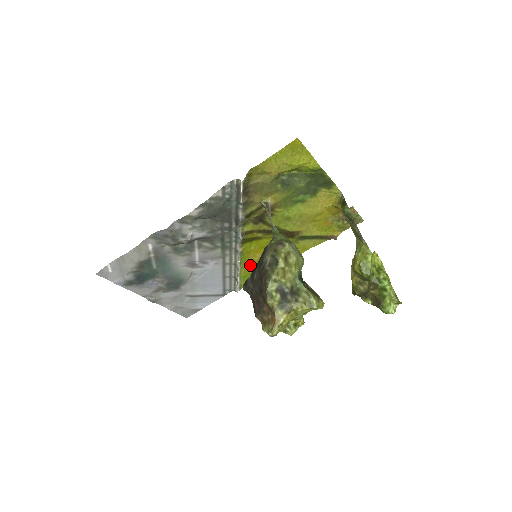
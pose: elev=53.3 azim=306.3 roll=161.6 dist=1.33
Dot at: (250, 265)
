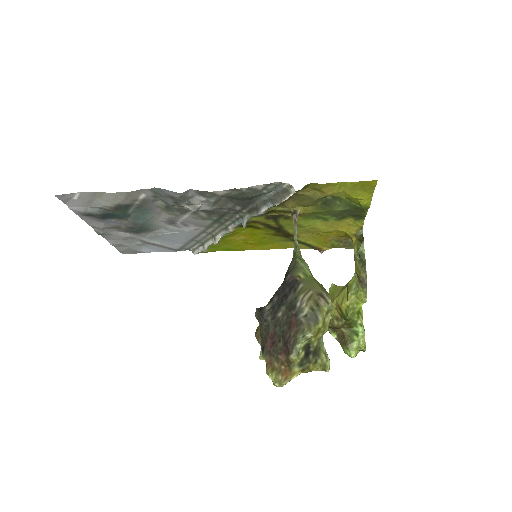
Dot at: (227, 241)
